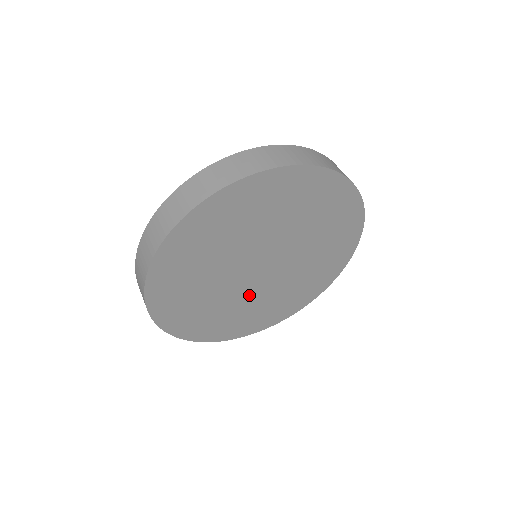
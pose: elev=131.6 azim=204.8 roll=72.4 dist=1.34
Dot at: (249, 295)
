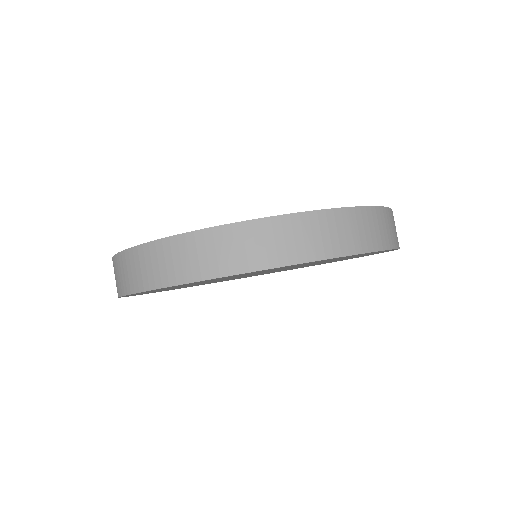
Dot at: occluded
